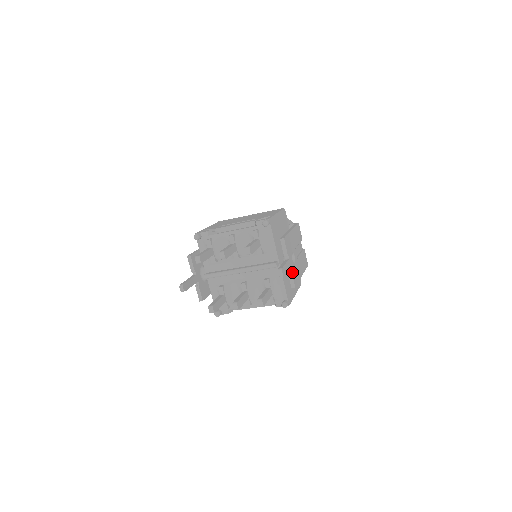
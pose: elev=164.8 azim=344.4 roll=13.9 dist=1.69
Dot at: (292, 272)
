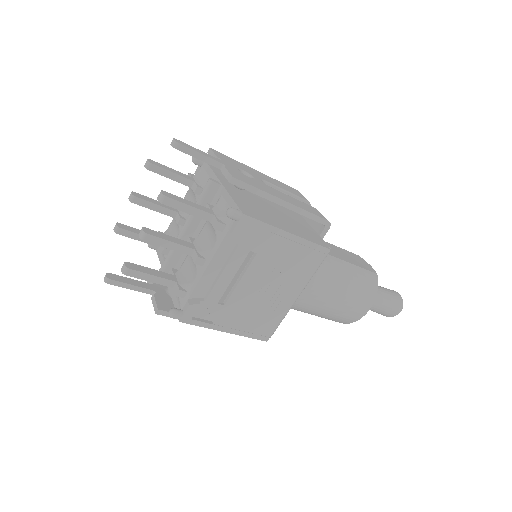
Dot at: (228, 169)
